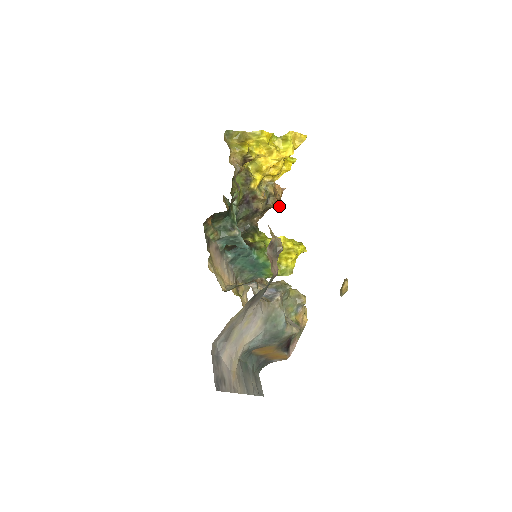
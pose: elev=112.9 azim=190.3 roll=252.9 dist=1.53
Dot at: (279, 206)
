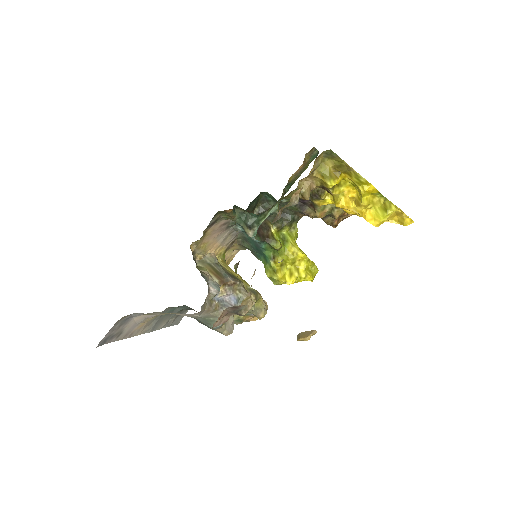
Dot at: (333, 227)
